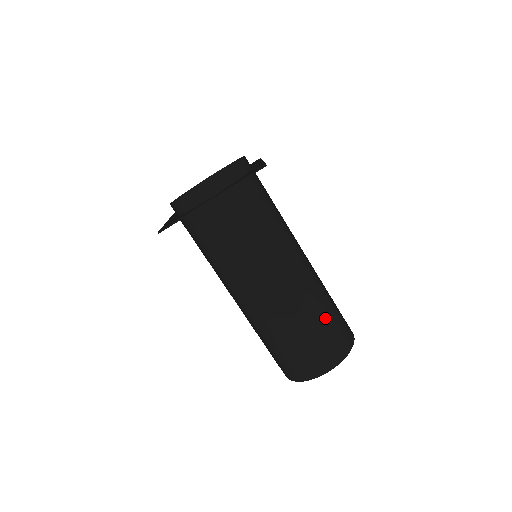
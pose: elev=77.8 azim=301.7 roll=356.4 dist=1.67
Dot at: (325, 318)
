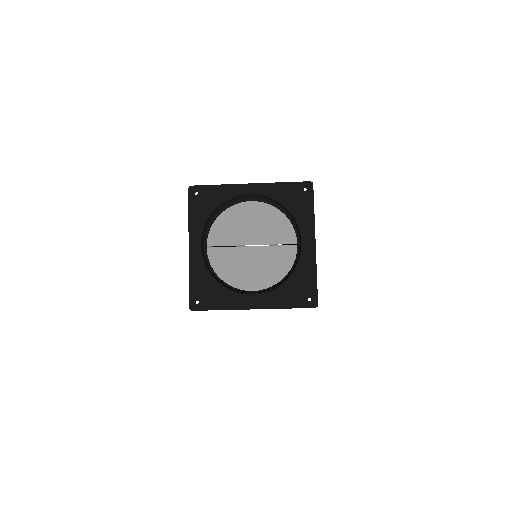
Dot at: occluded
